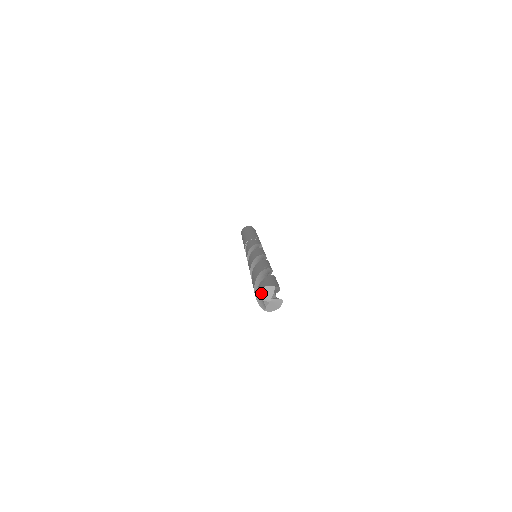
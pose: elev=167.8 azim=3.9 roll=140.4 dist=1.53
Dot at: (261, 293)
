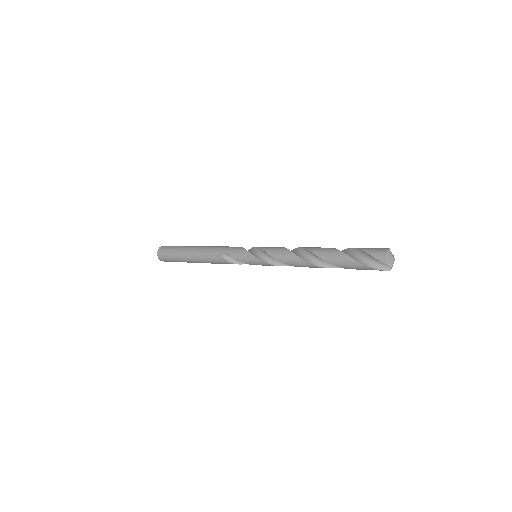
Dot at: (387, 258)
